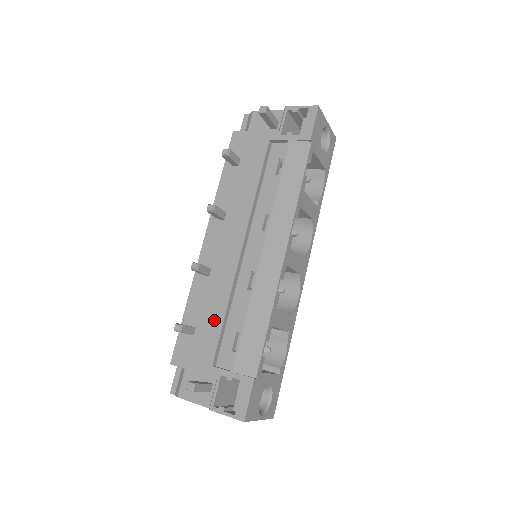
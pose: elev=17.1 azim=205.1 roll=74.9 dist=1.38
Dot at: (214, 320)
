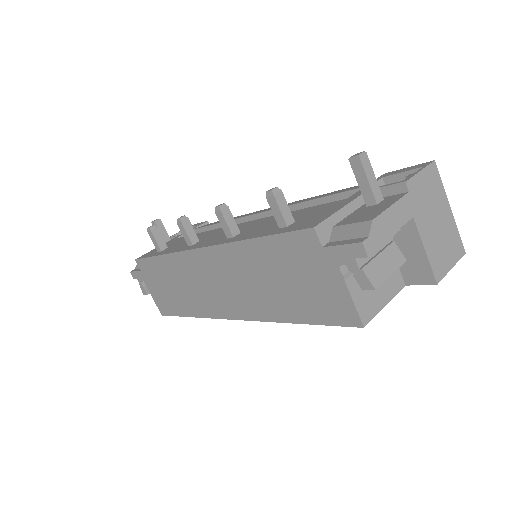
Dot at: (293, 214)
